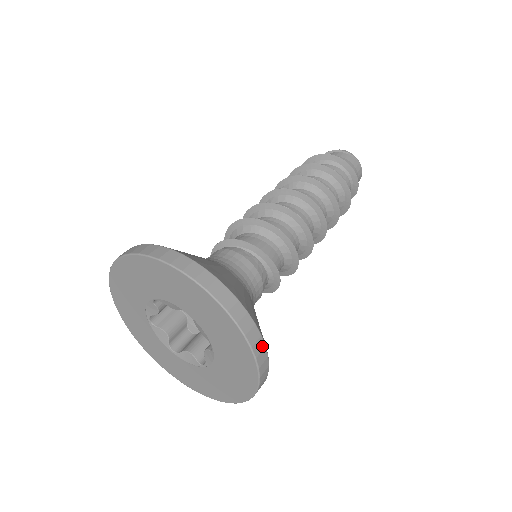
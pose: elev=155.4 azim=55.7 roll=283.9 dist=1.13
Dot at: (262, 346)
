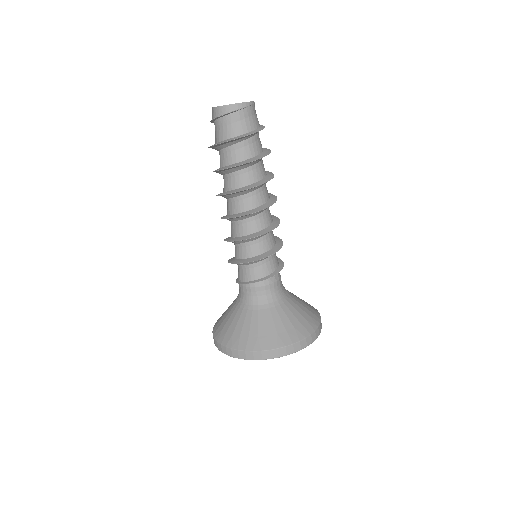
Dot at: occluded
